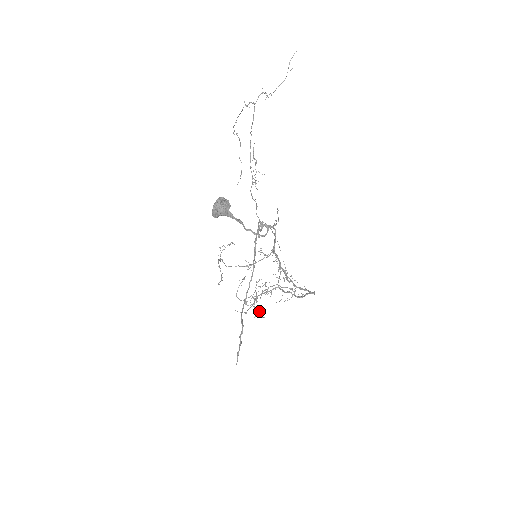
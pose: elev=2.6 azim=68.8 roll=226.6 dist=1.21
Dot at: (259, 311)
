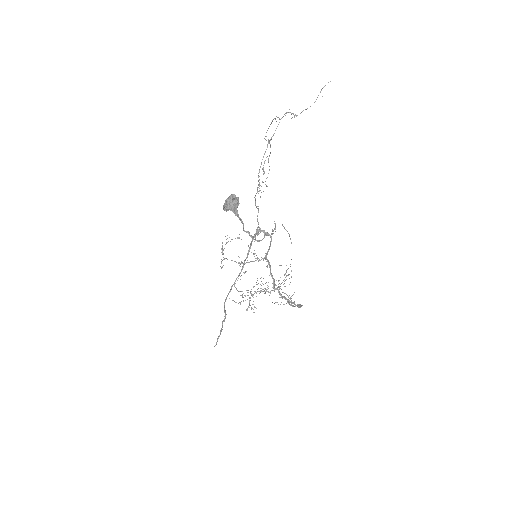
Dot at: (254, 306)
